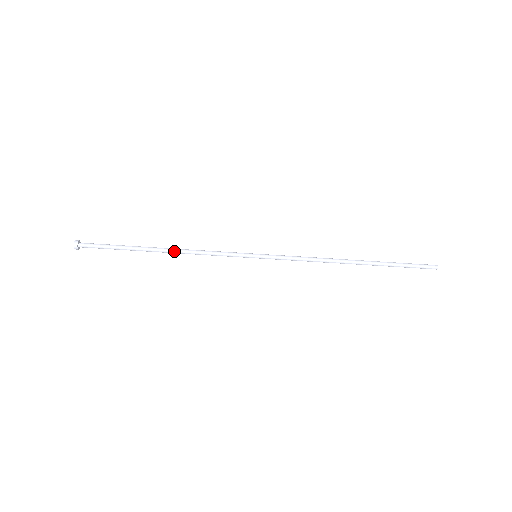
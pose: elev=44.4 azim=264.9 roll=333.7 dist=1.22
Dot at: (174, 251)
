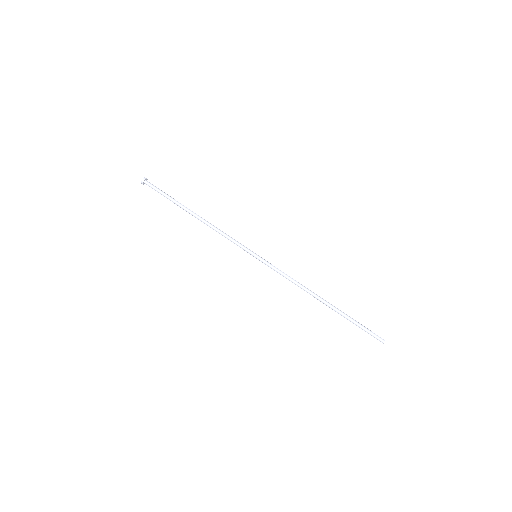
Dot at: (204, 219)
